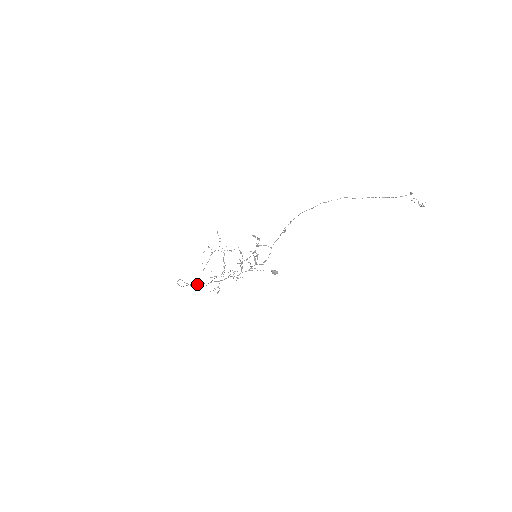
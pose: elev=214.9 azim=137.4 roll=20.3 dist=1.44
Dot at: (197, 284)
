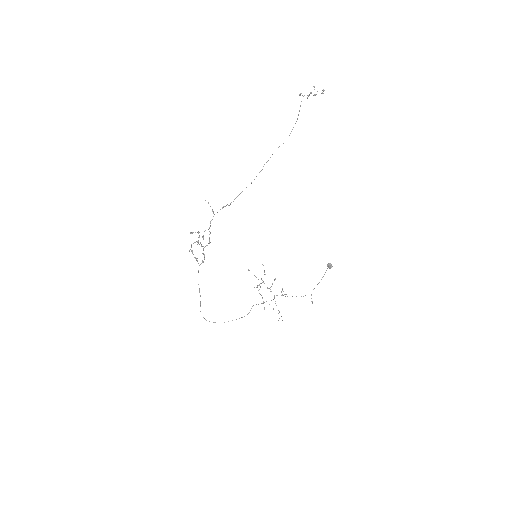
Dot at: (200, 305)
